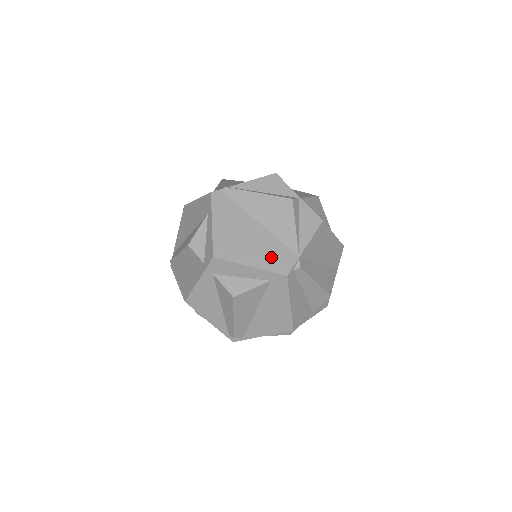
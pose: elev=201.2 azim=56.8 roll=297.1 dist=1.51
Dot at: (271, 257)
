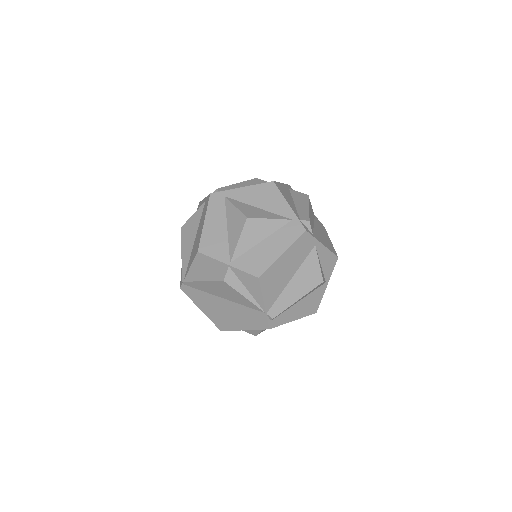
Dot at: (250, 320)
